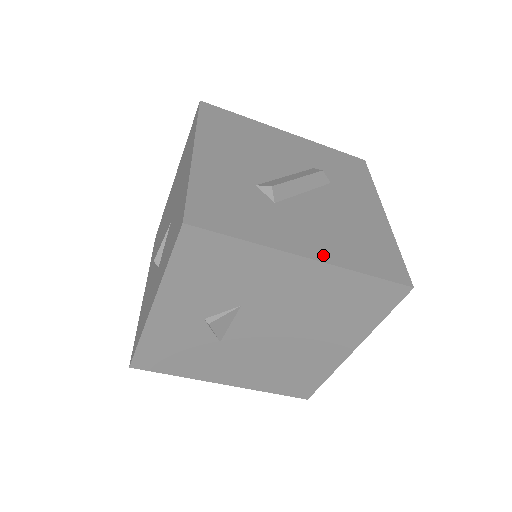
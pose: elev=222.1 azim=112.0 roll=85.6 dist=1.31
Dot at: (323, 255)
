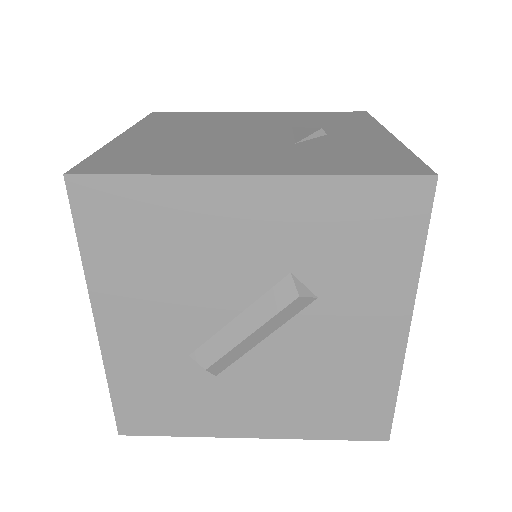
Dot at: (273, 431)
